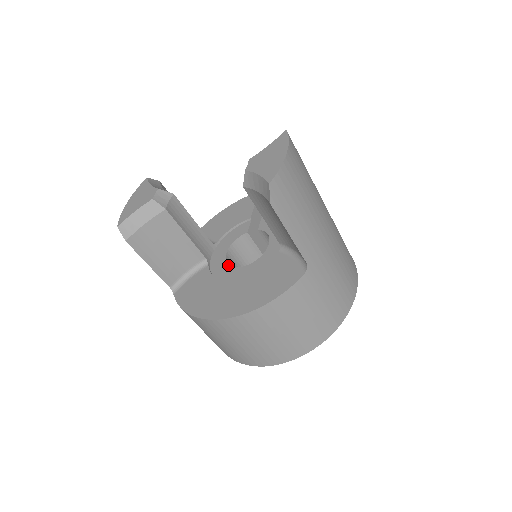
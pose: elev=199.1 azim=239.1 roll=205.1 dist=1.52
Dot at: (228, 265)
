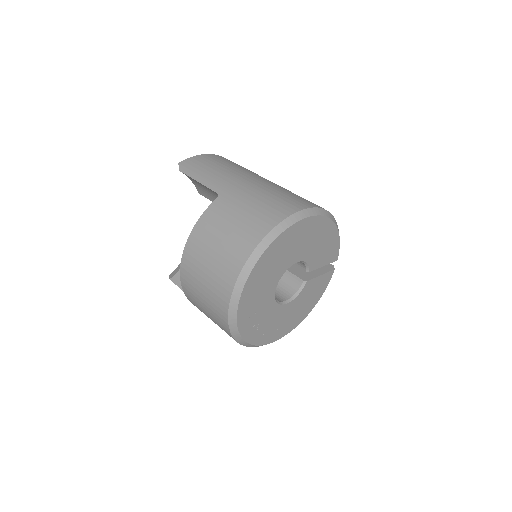
Dot at: occluded
